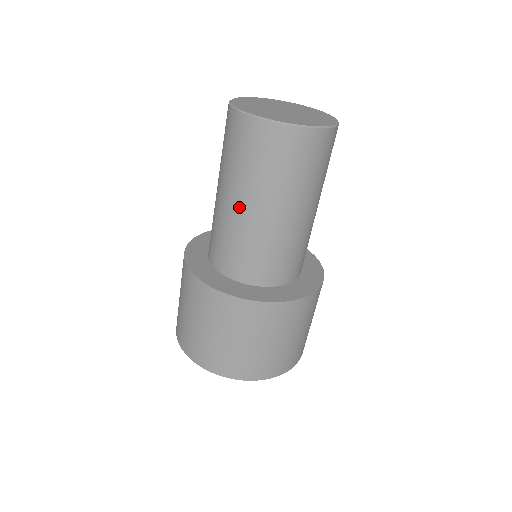
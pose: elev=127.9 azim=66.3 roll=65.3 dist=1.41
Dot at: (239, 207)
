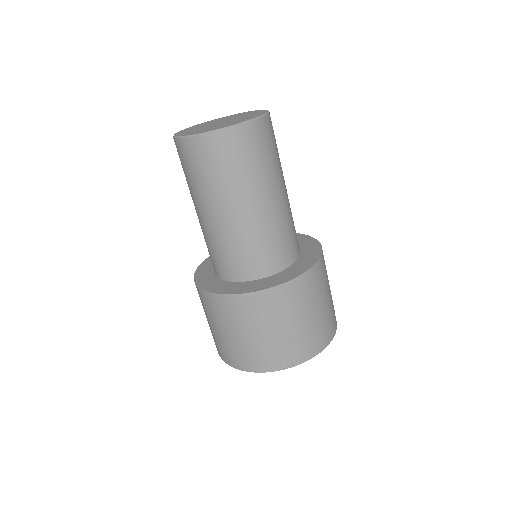
Dot at: (237, 213)
